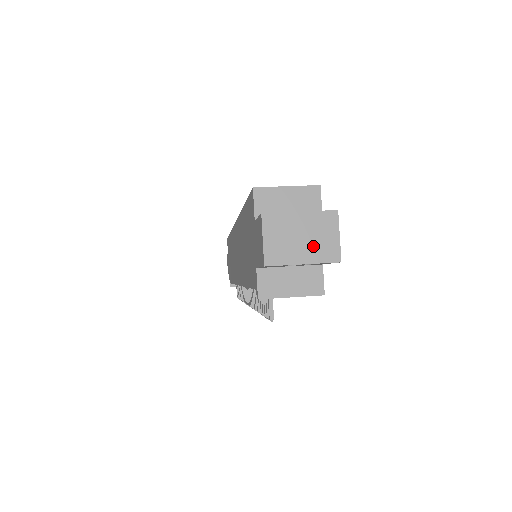
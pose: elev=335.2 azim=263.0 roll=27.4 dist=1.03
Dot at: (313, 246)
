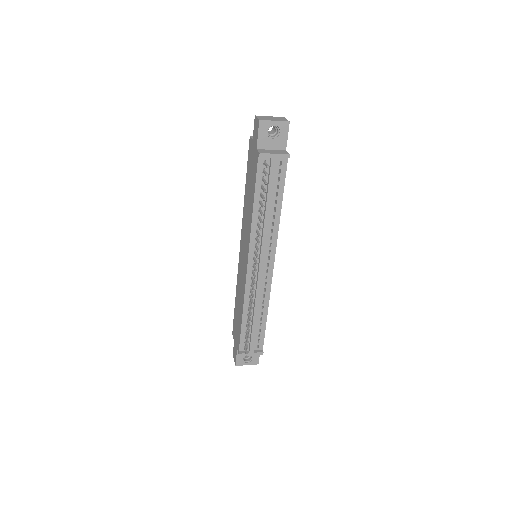
Dot at: (277, 119)
